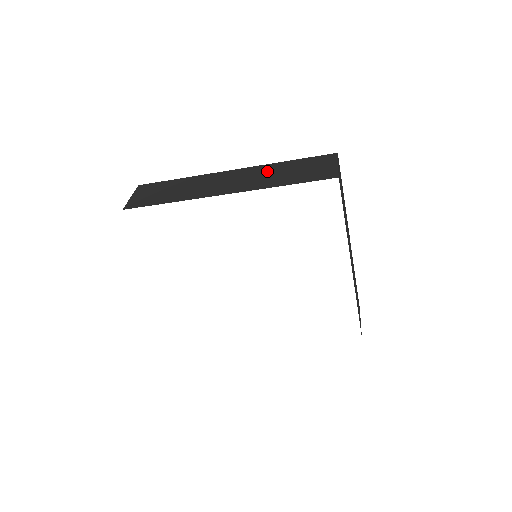
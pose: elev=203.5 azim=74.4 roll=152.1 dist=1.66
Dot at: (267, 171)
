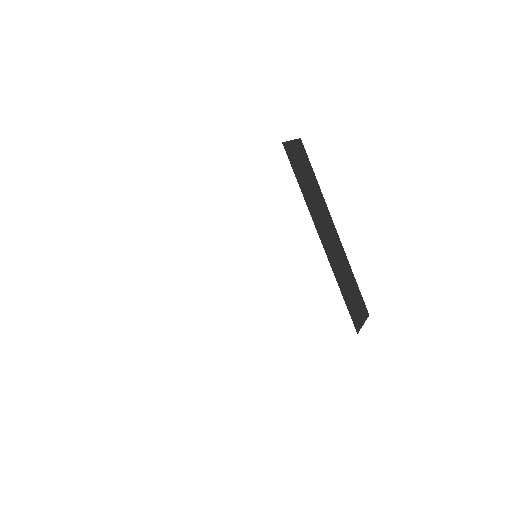
Dot at: occluded
